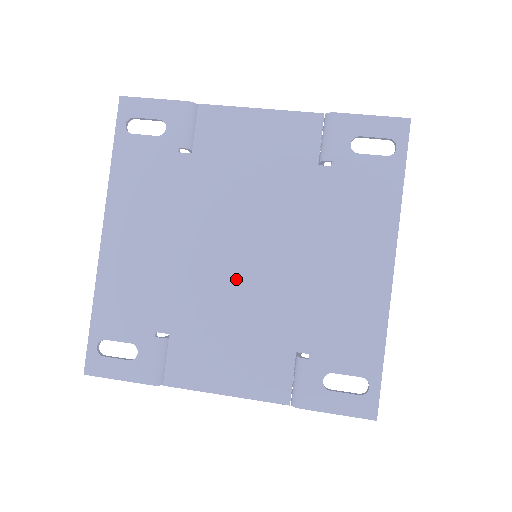
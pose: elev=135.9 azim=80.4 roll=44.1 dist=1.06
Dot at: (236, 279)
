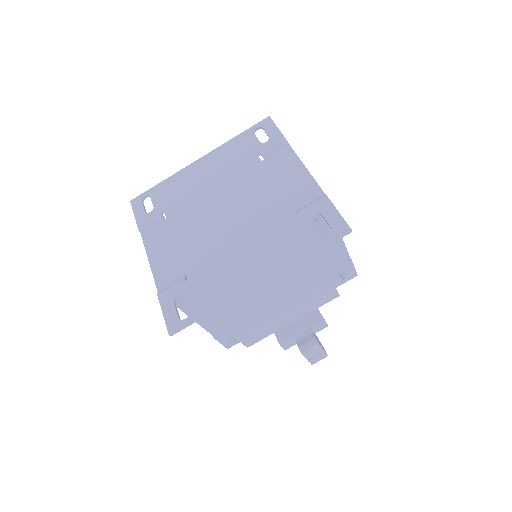
Dot at: (209, 221)
